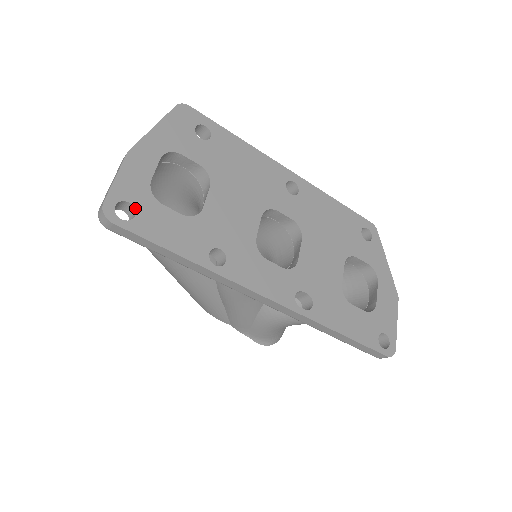
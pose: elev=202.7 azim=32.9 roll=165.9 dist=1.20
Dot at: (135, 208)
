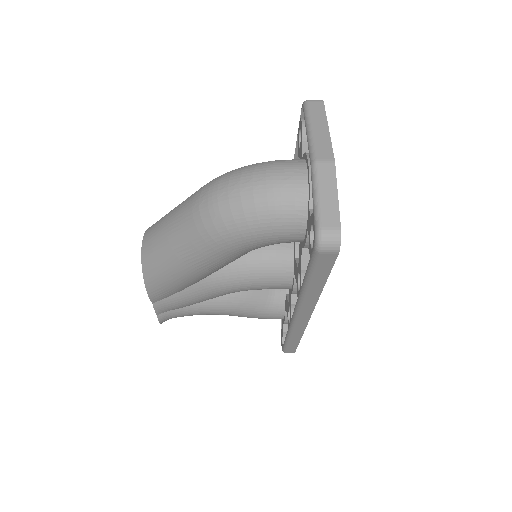
Dot at: occluded
